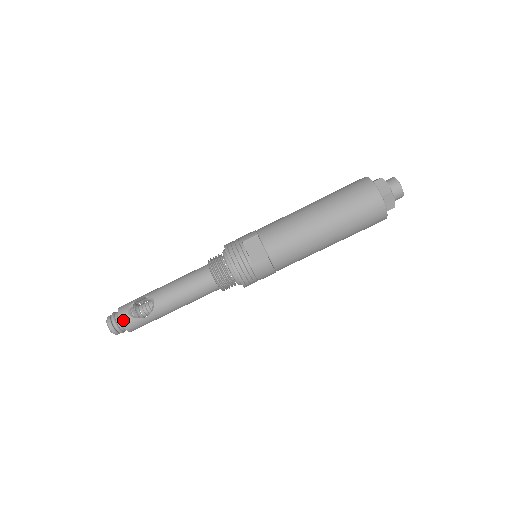
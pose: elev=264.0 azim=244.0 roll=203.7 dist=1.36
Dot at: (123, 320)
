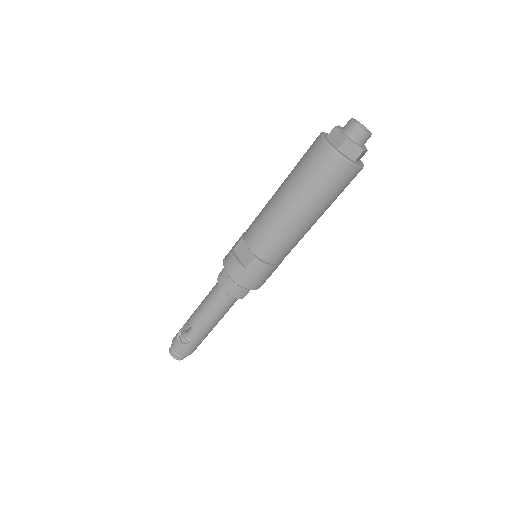
Dot at: (177, 348)
